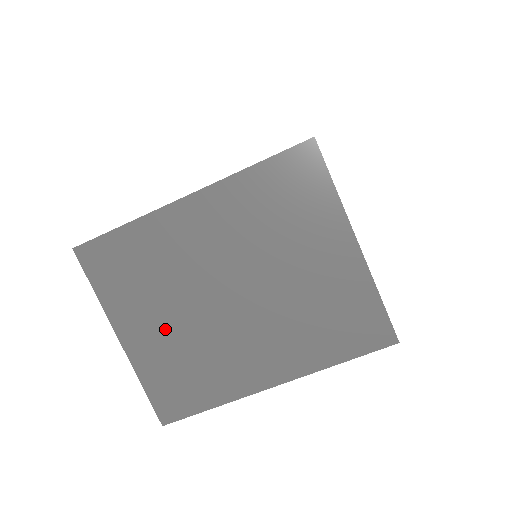
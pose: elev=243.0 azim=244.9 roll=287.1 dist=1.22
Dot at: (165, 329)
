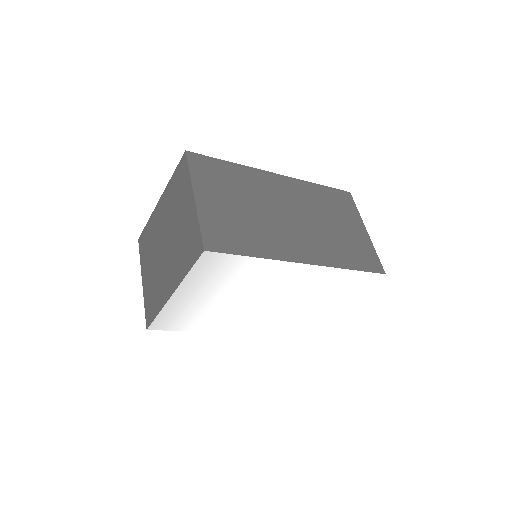
Dot at: (151, 271)
